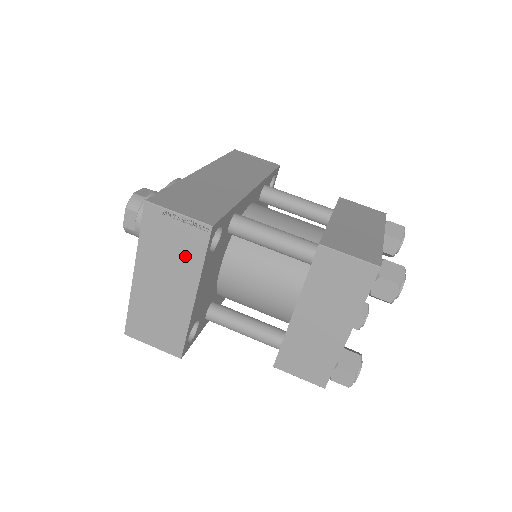
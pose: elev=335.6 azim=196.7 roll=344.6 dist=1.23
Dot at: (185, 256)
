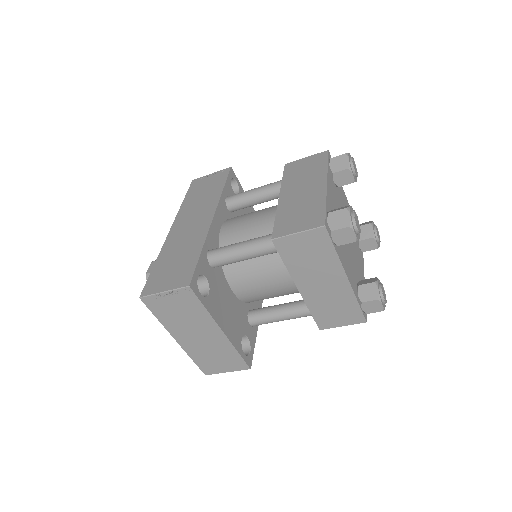
Dot at: (192, 312)
